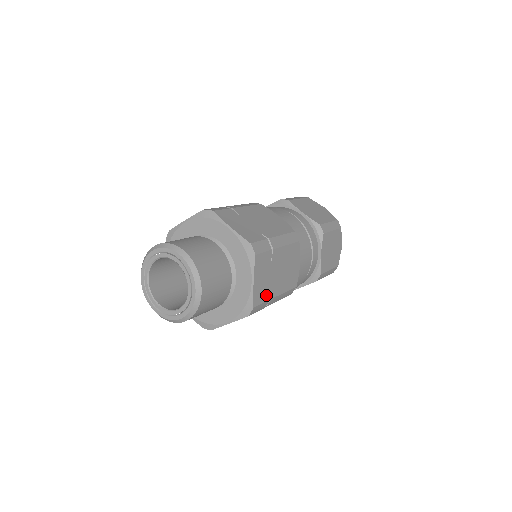
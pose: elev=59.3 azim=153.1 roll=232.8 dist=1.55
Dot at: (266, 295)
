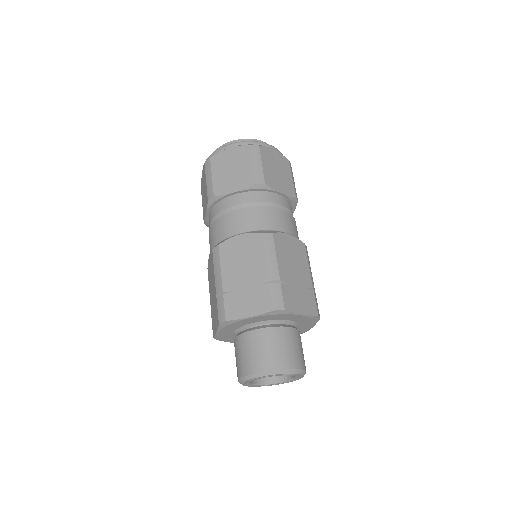
Dot at: (310, 295)
